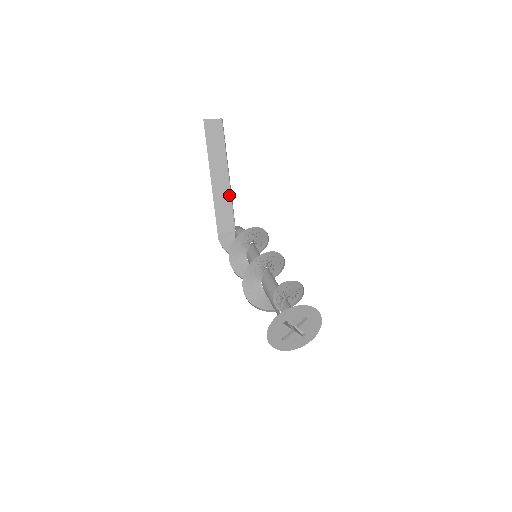
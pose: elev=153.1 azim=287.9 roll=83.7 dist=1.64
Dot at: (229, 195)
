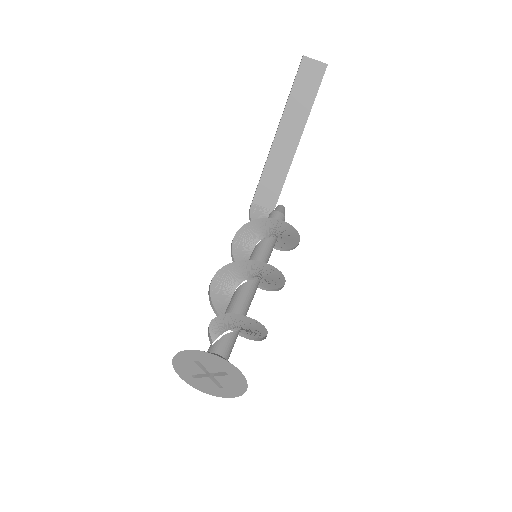
Dot at: (288, 165)
